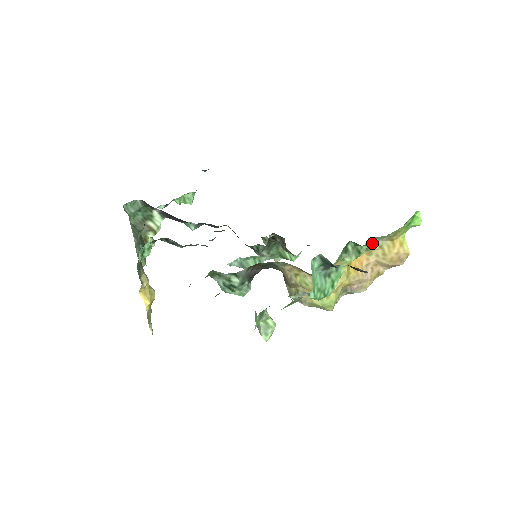
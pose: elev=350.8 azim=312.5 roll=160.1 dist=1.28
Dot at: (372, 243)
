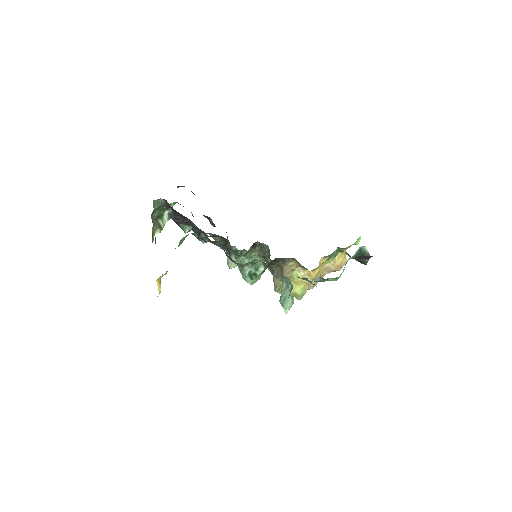
Dot at: occluded
